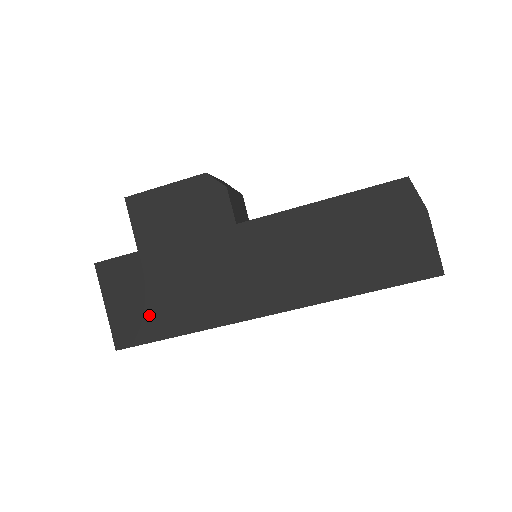
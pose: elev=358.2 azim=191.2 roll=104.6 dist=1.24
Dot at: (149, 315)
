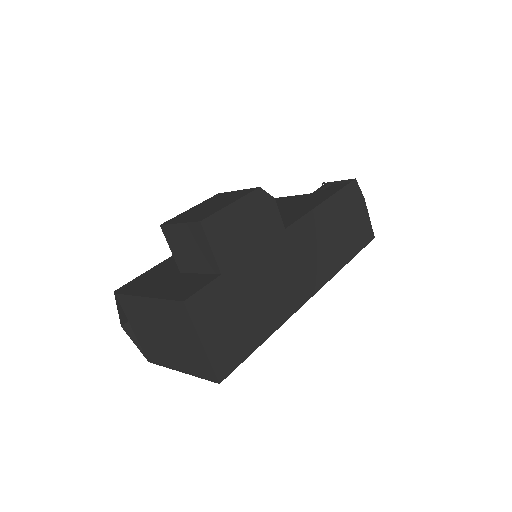
Dot at: (241, 333)
